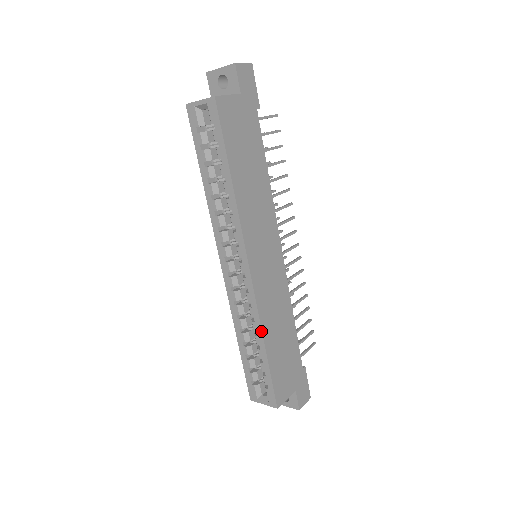
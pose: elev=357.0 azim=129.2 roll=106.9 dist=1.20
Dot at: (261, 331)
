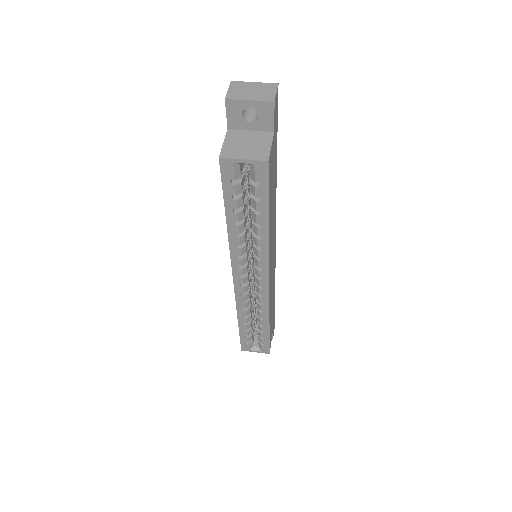
Dot at: (268, 318)
